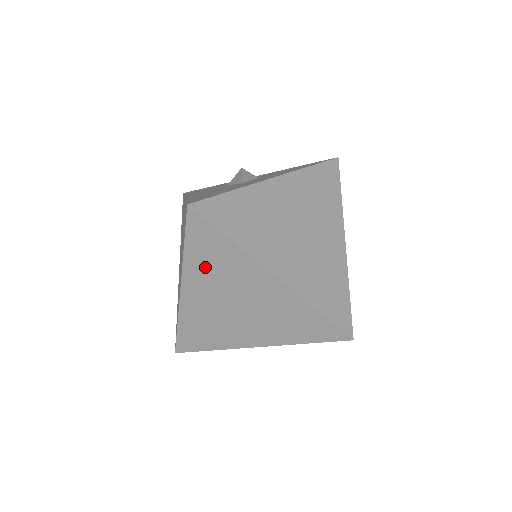
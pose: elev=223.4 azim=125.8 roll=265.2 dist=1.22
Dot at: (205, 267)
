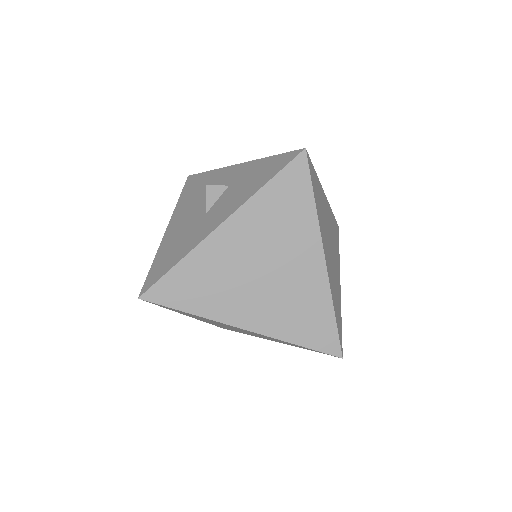
Dot at: (190, 315)
